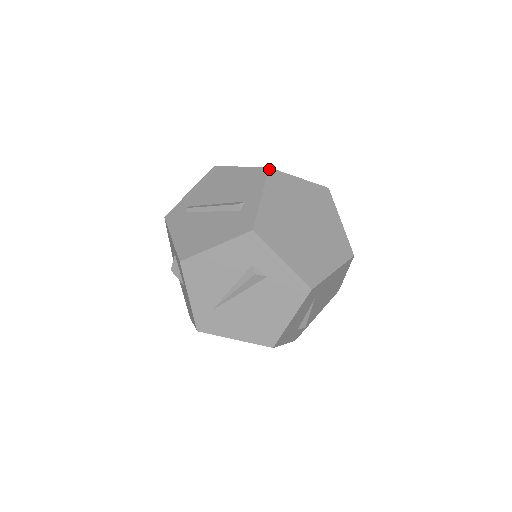
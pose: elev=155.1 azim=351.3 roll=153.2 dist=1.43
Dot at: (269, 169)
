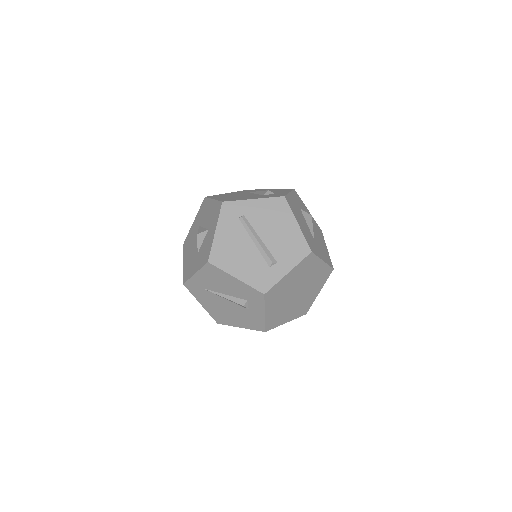
Dot at: (310, 253)
